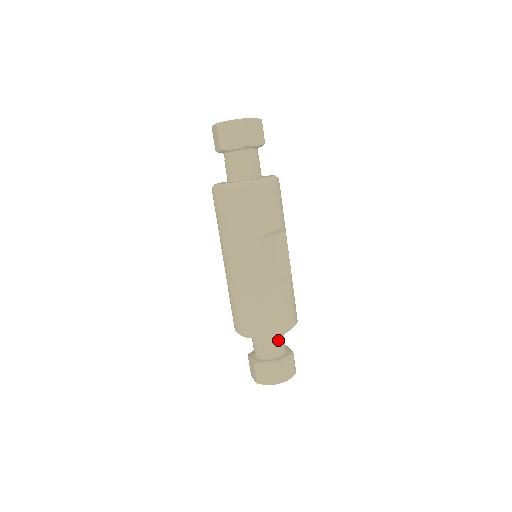
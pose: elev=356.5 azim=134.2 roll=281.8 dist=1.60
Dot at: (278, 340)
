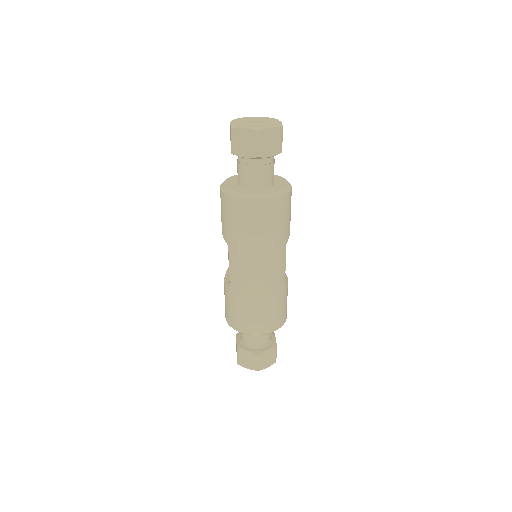
Dot at: occluded
